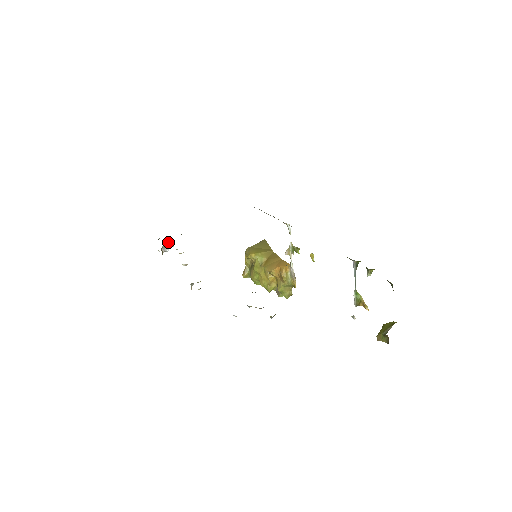
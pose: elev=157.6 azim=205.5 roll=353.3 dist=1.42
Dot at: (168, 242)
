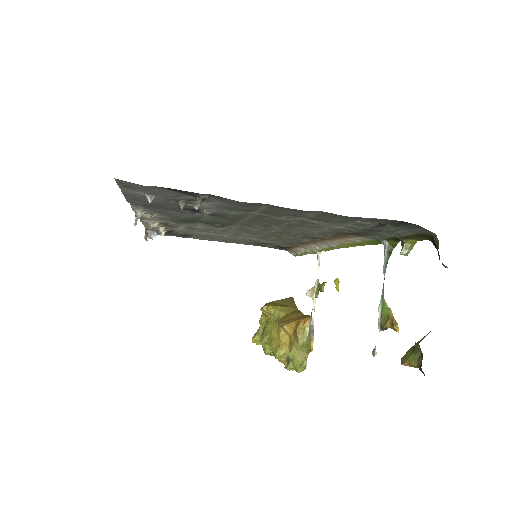
Dot at: occluded
